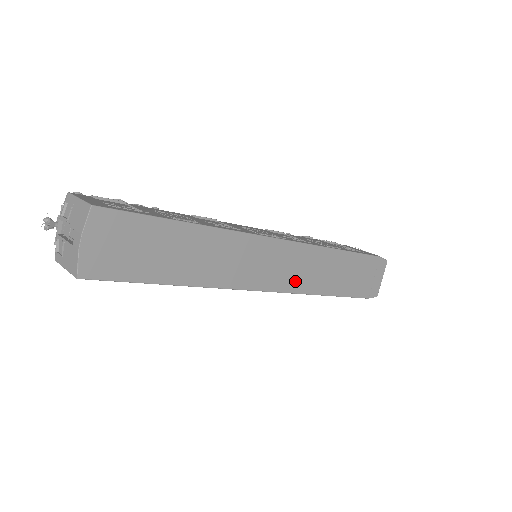
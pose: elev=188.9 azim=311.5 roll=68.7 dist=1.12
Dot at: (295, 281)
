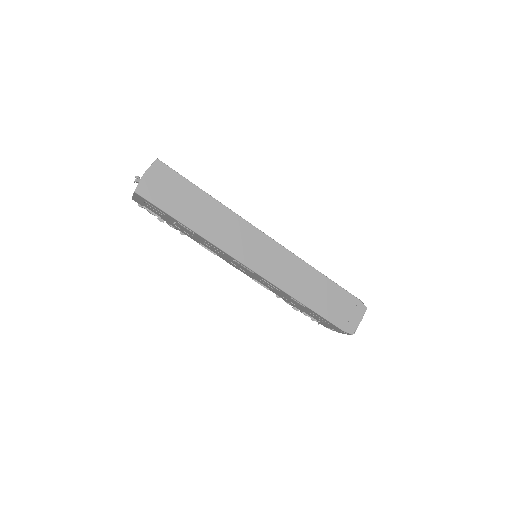
Dot at: (275, 274)
